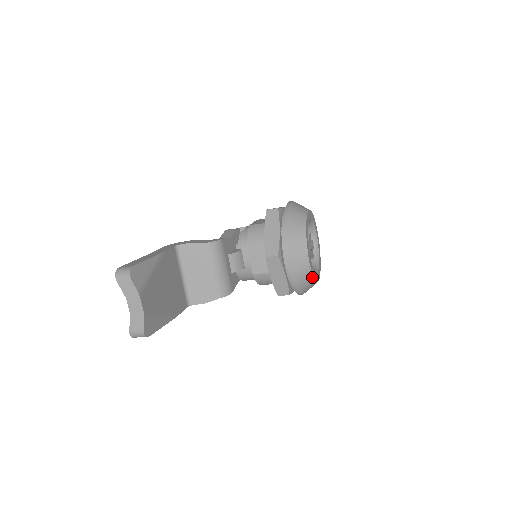
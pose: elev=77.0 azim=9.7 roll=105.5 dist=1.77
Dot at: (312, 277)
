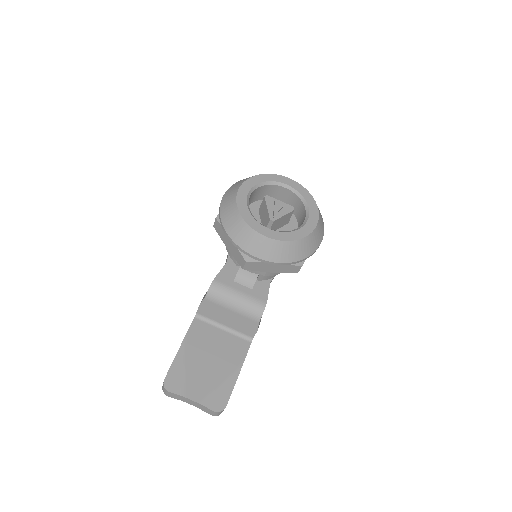
Dot at: (294, 241)
